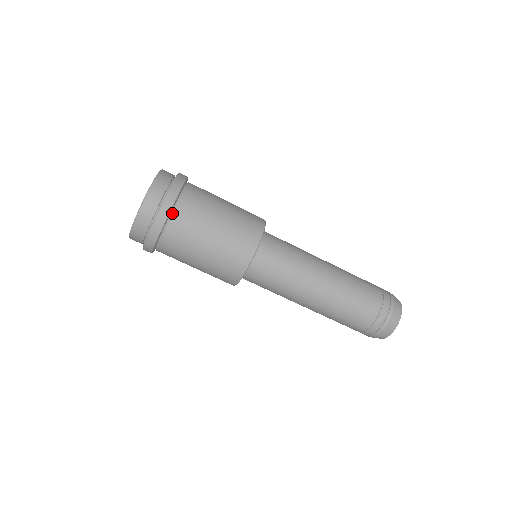
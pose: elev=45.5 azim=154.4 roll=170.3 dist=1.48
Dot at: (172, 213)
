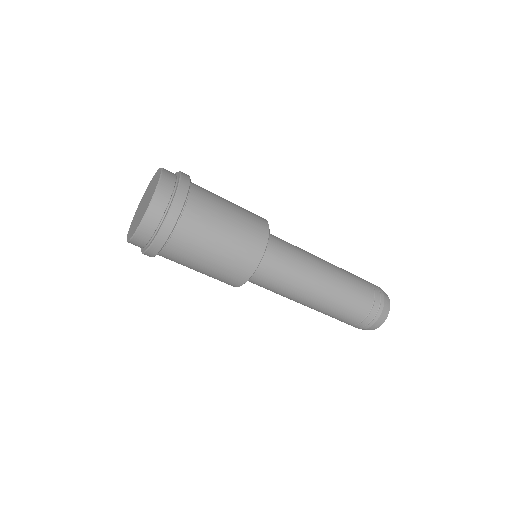
Dot at: (178, 221)
